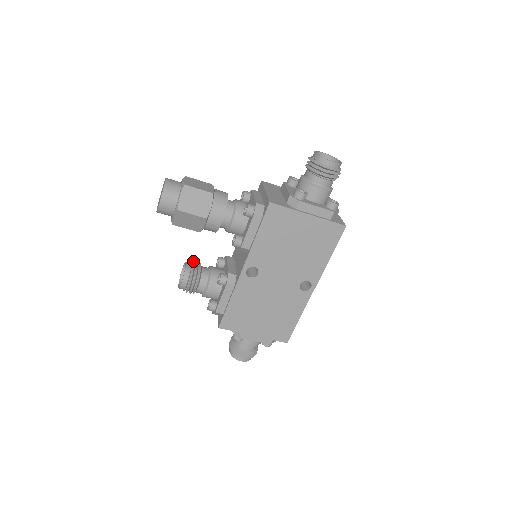
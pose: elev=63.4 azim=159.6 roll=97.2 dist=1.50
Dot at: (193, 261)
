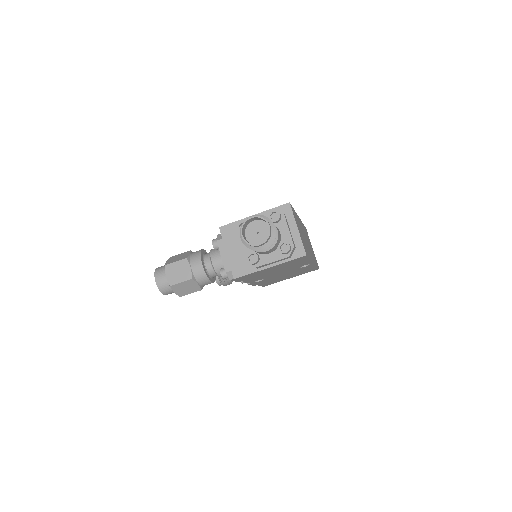
Dot at: occluded
